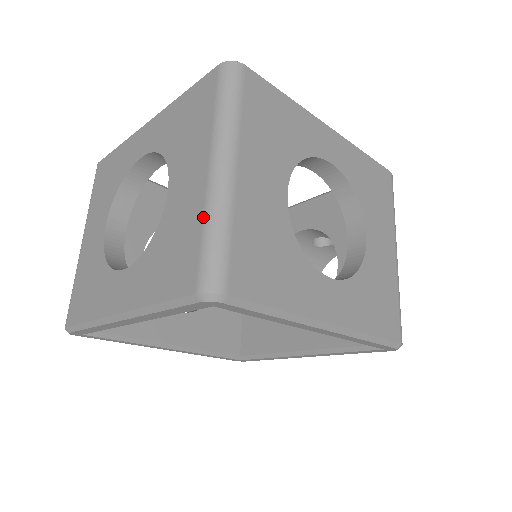
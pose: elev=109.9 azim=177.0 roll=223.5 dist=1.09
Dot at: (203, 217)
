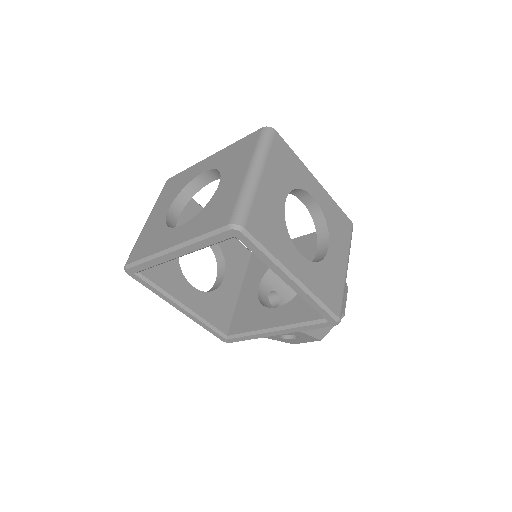
Dot at: (239, 192)
